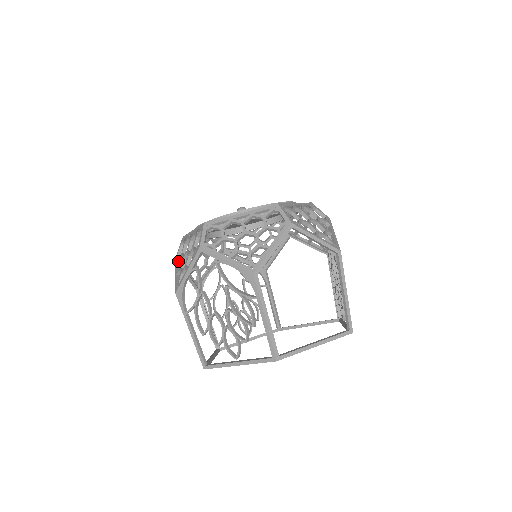
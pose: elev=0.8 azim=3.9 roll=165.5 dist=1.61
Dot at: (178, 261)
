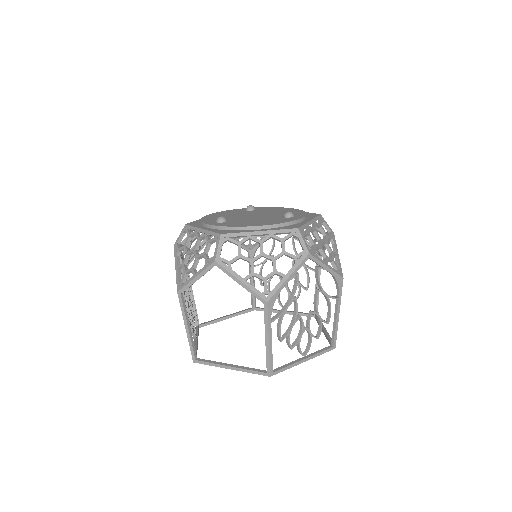
Dot at: occluded
